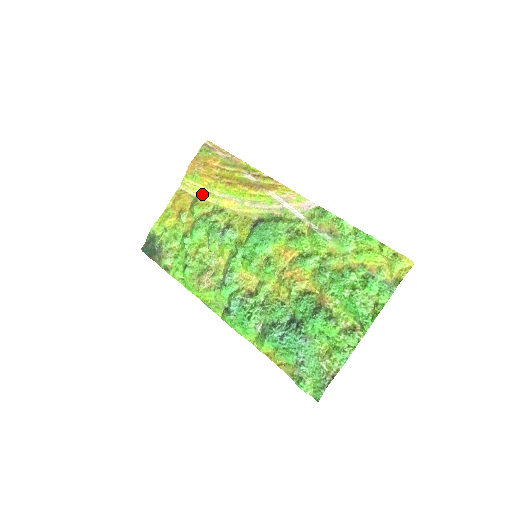
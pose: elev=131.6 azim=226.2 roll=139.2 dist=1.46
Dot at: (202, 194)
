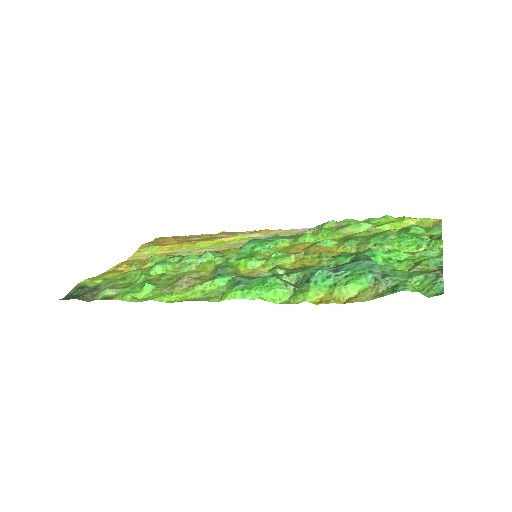
Dot at: occluded
